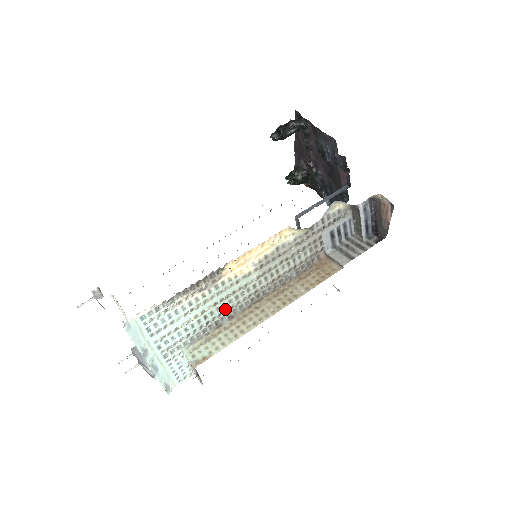
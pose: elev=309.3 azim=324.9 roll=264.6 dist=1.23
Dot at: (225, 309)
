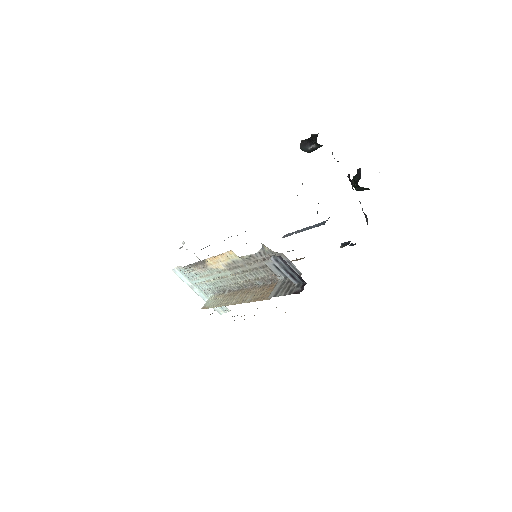
Dot at: (224, 284)
